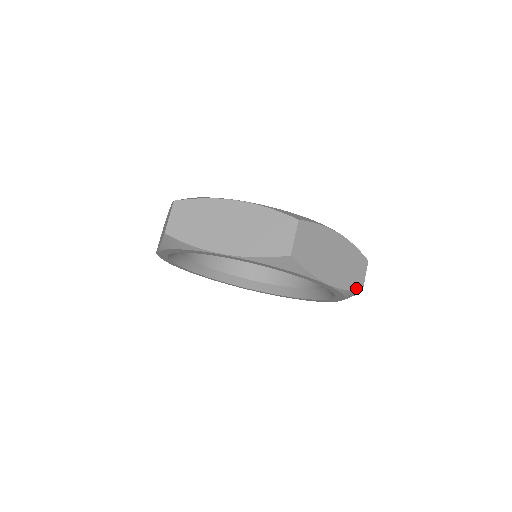
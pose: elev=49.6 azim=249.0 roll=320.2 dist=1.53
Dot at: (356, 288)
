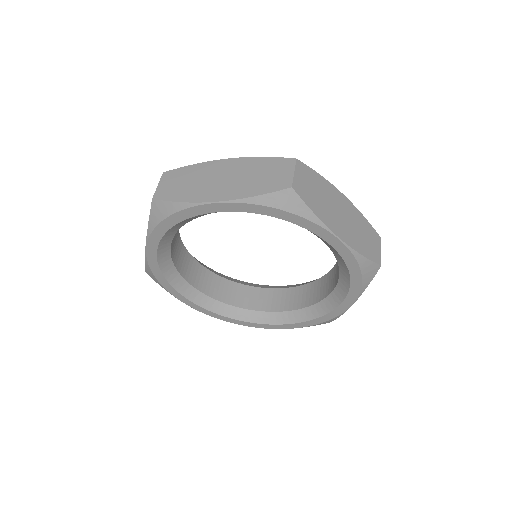
Dot at: (373, 259)
